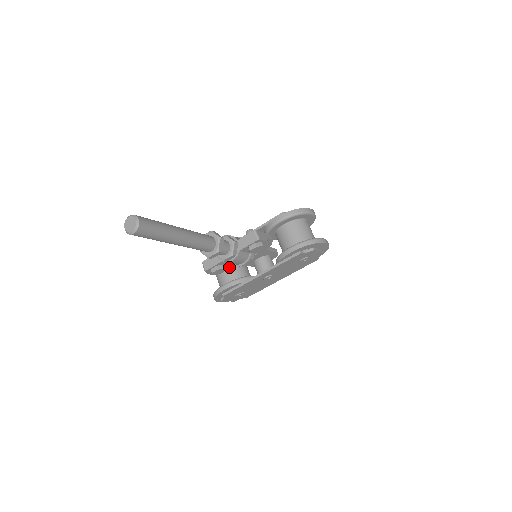
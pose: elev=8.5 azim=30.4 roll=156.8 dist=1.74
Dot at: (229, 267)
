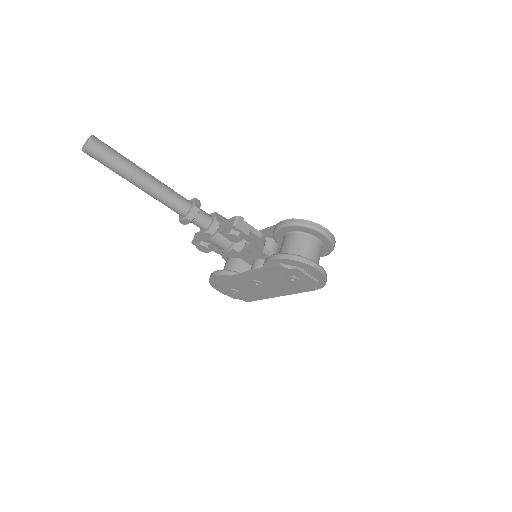
Dot at: (226, 255)
